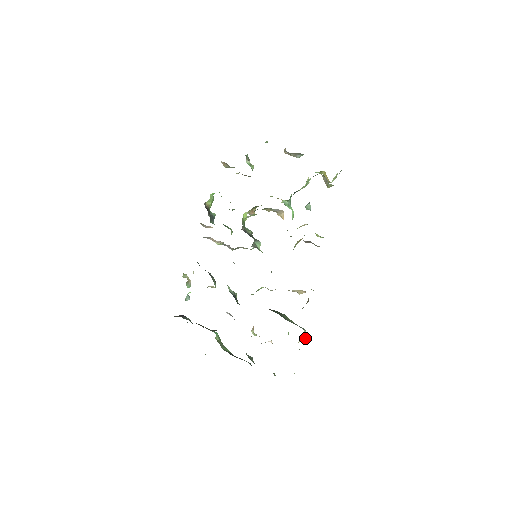
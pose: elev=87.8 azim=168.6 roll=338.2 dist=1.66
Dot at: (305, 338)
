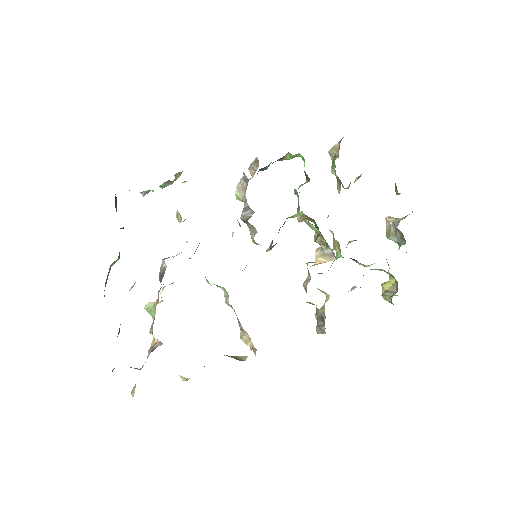
Dot at: (188, 379)
